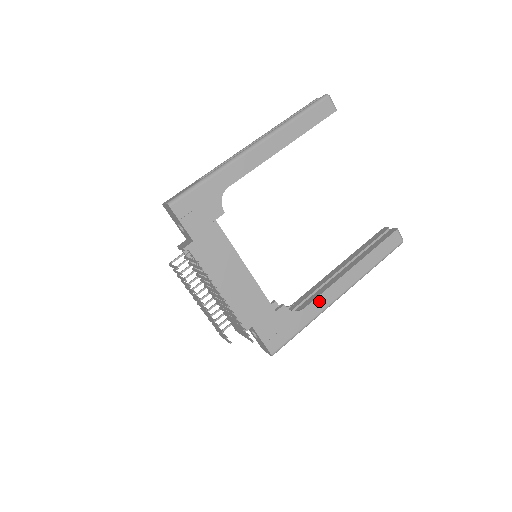
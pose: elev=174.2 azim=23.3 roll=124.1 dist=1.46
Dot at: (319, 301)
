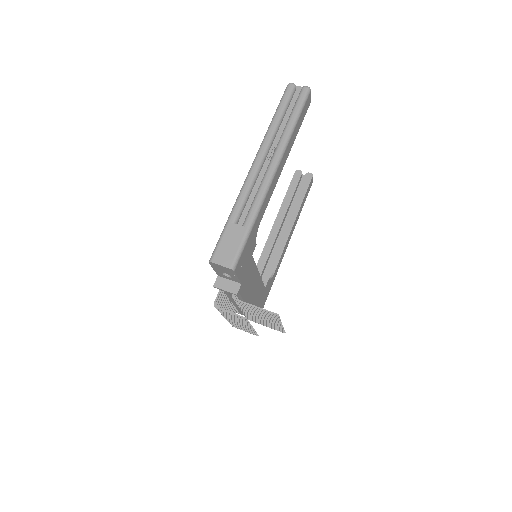
Dot at: (280, 260)
